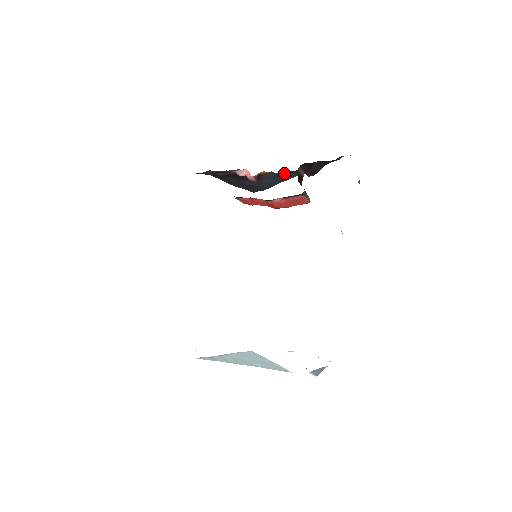
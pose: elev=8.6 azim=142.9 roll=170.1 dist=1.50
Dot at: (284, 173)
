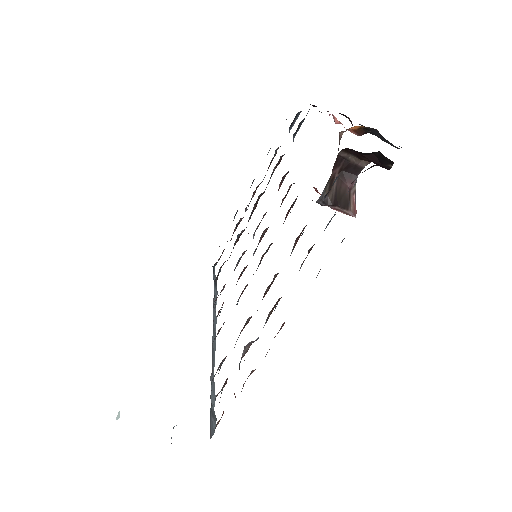
Dot at: (386, 140)
